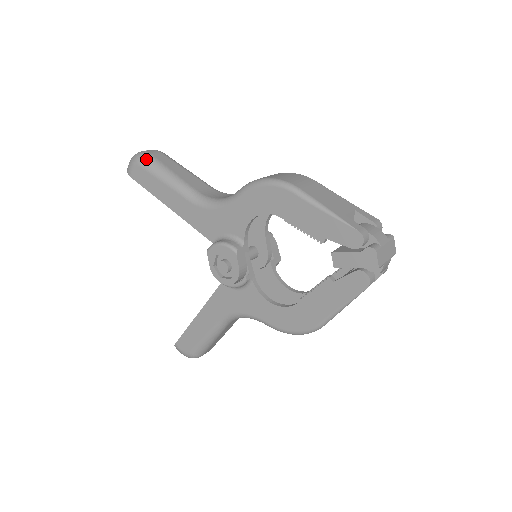
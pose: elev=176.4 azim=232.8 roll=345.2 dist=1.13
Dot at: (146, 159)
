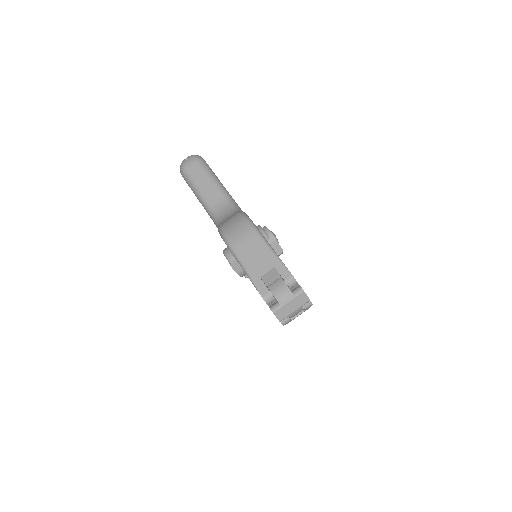
Dot at: (183, 173)
